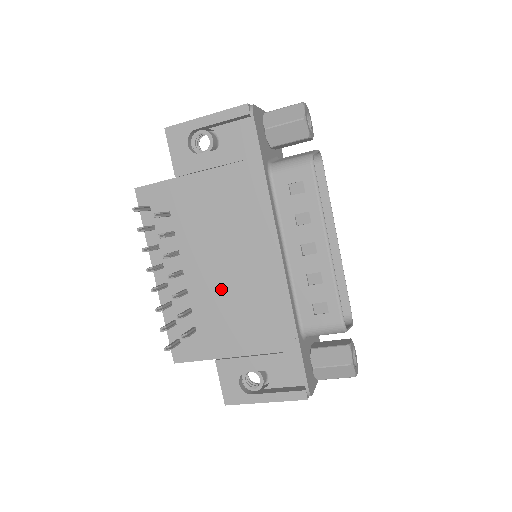
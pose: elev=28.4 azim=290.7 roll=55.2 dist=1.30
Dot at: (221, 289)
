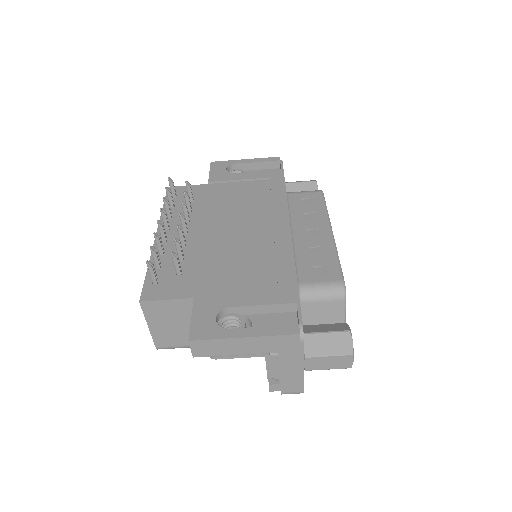
Dot at: (223, 245)
